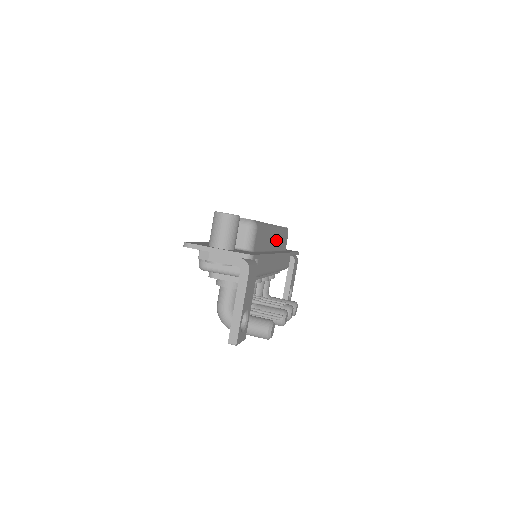
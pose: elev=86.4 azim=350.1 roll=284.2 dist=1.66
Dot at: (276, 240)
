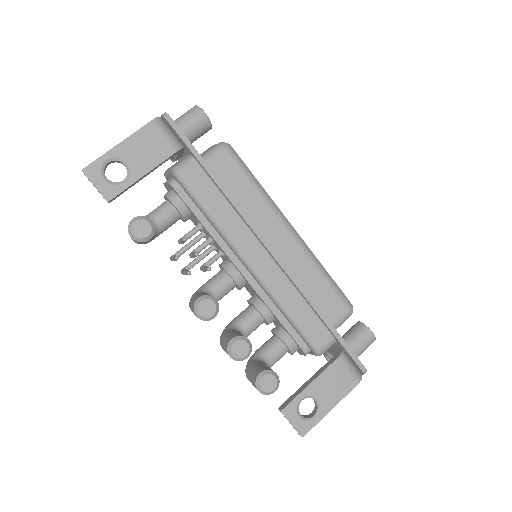
Dot at: (291, 253)
